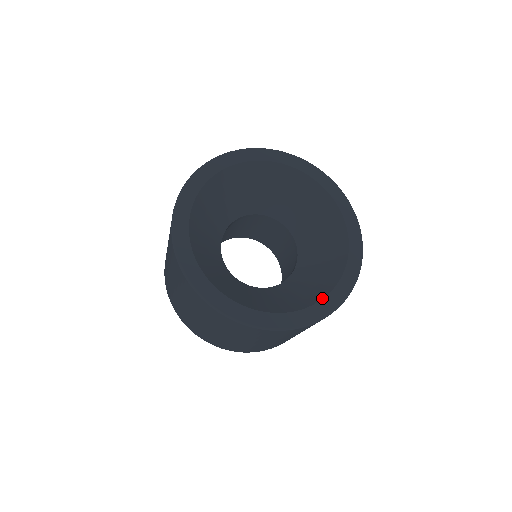
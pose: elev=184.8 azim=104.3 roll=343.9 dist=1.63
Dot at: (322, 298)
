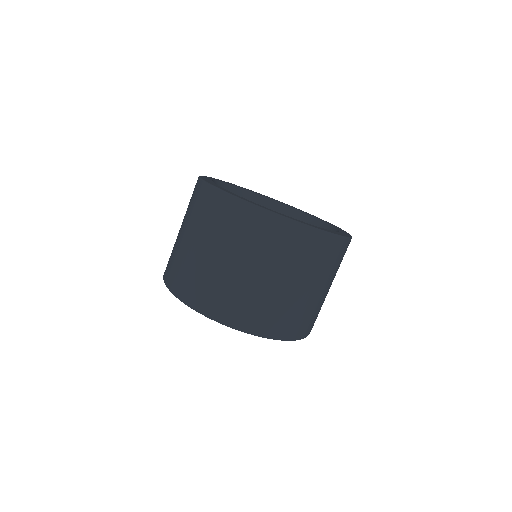
Dot at: (338, 230)
